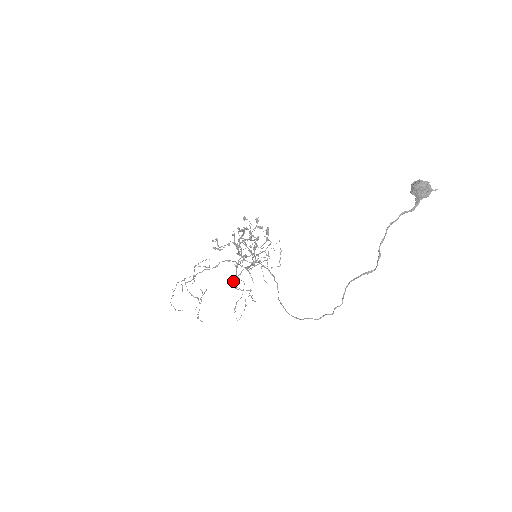
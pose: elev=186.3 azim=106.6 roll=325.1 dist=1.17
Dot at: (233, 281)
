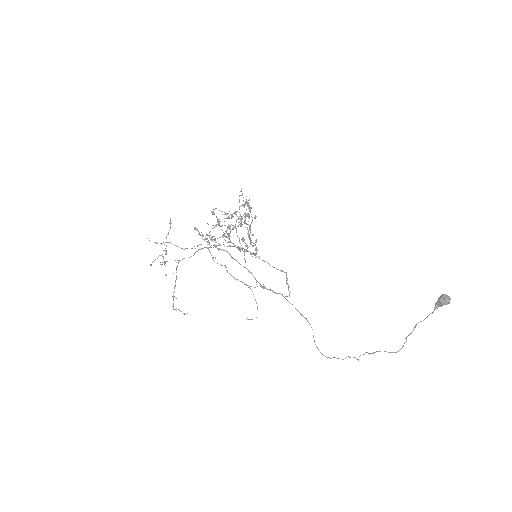
Dot at: occluded
